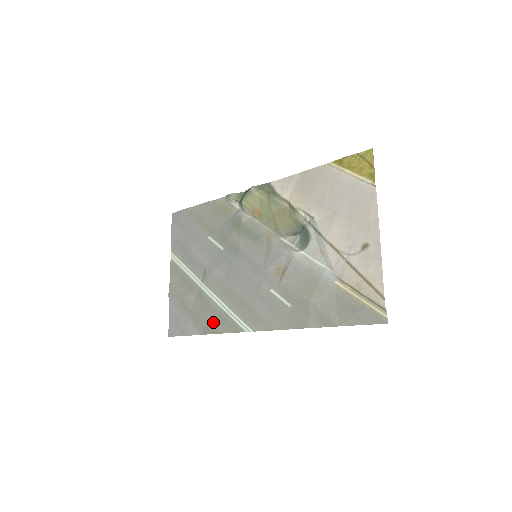
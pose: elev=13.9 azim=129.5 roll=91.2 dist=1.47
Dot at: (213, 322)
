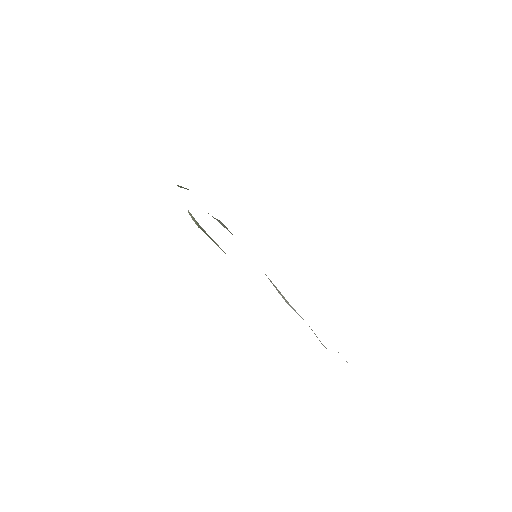
Dot at: occluded
